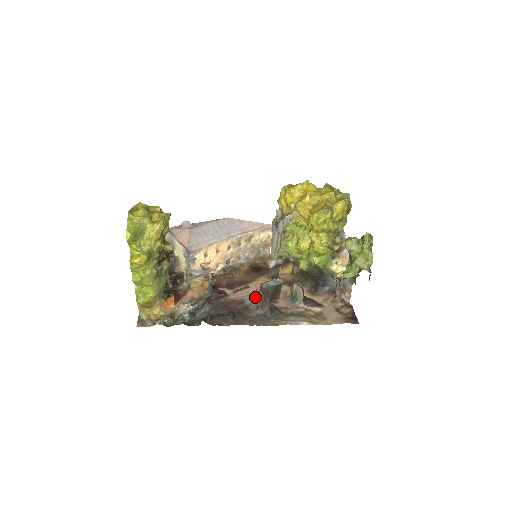
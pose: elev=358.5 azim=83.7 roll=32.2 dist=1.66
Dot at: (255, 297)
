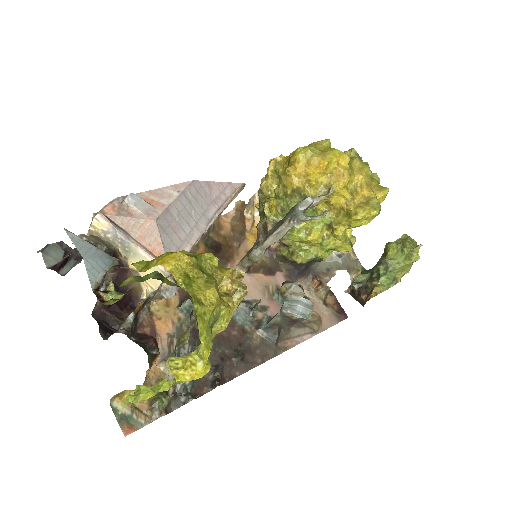
Dot at: (243, 307)
